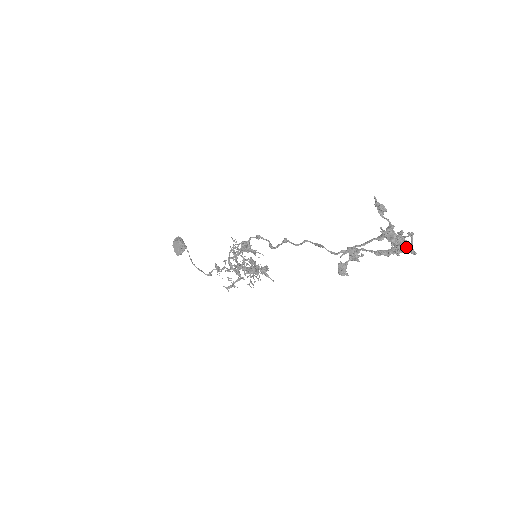
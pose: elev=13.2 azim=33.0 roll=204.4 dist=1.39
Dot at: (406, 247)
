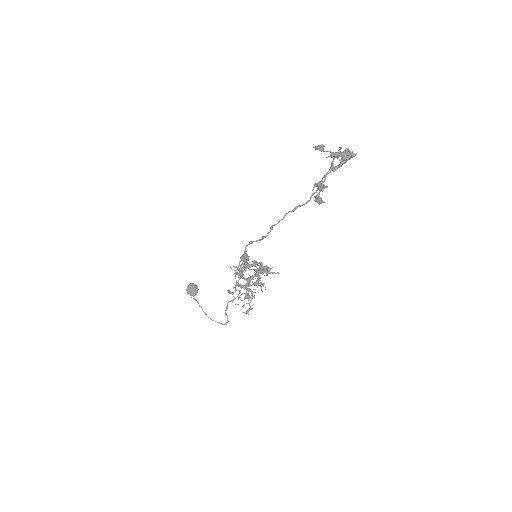
Dot at: (348, 154)
